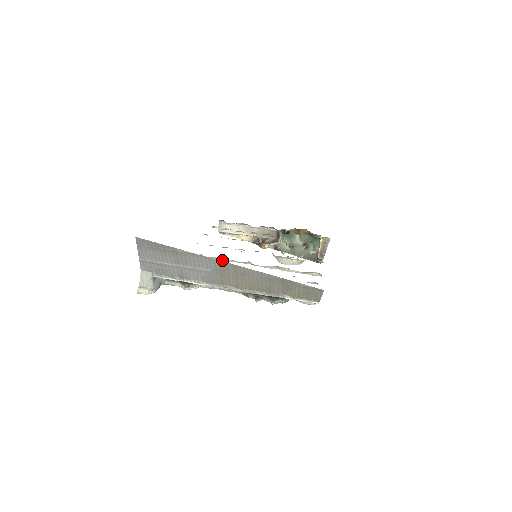
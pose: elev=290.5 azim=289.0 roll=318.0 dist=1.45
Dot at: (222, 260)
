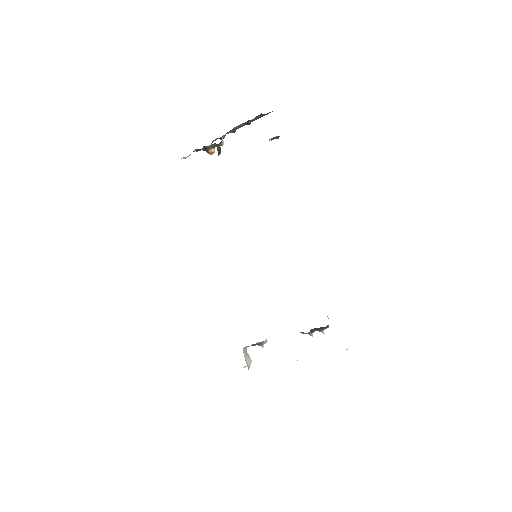
Dot at: occluded
